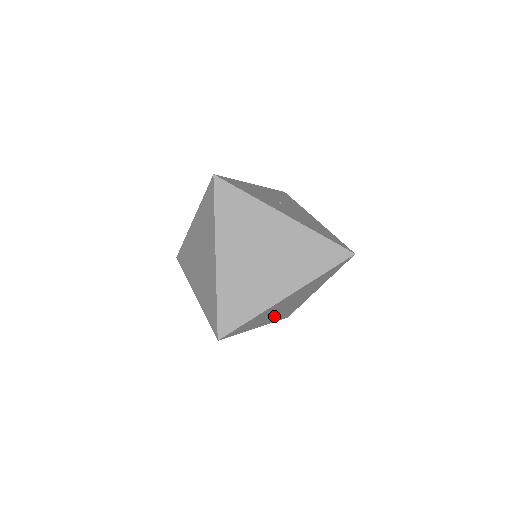
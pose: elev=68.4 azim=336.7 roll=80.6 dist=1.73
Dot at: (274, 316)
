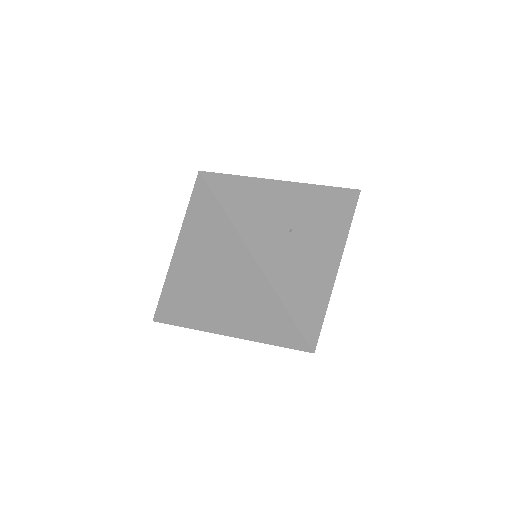
Dot at: occluded
